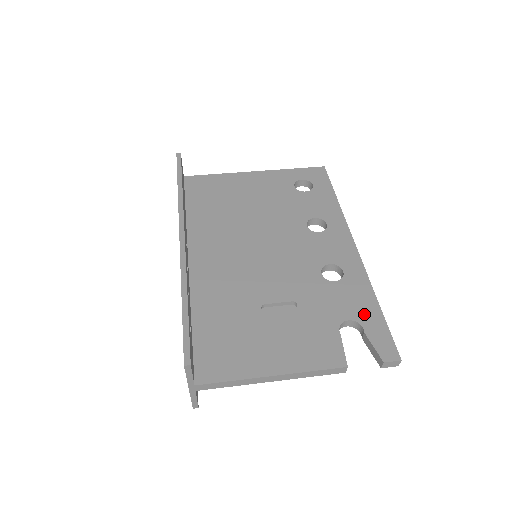
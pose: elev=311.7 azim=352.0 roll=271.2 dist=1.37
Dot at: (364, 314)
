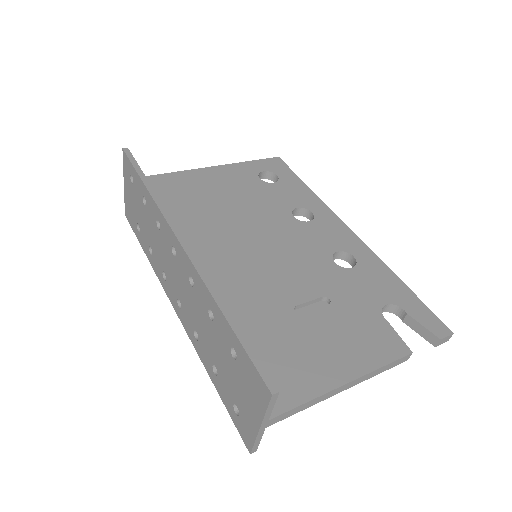
Dot at: (397, 295)
